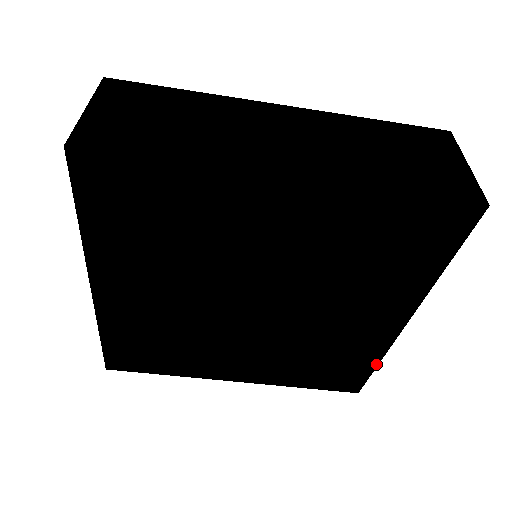
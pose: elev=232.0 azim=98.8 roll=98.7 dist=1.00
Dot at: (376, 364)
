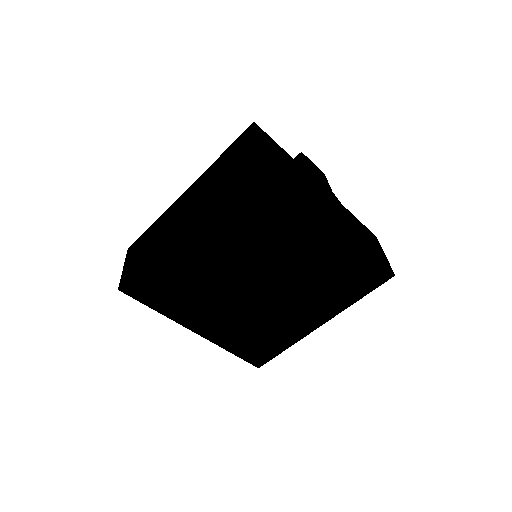
Dot at: (368, 253)
